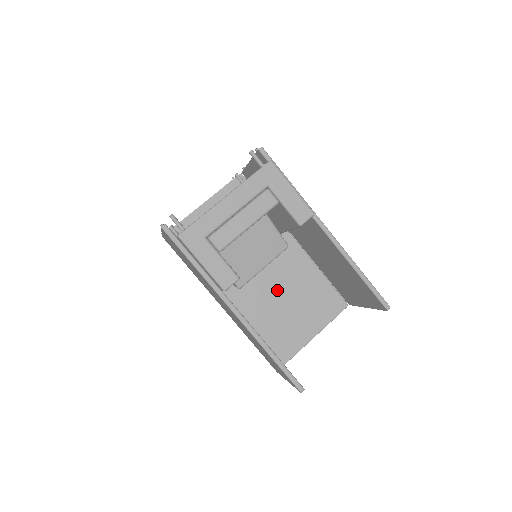
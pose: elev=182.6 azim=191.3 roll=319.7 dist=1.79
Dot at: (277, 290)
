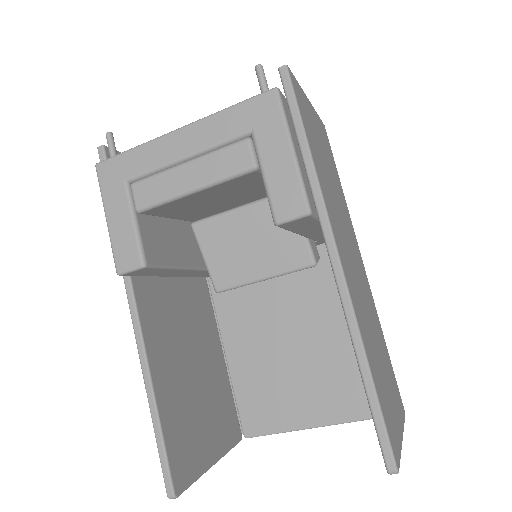
Dot at: (291, 325)
